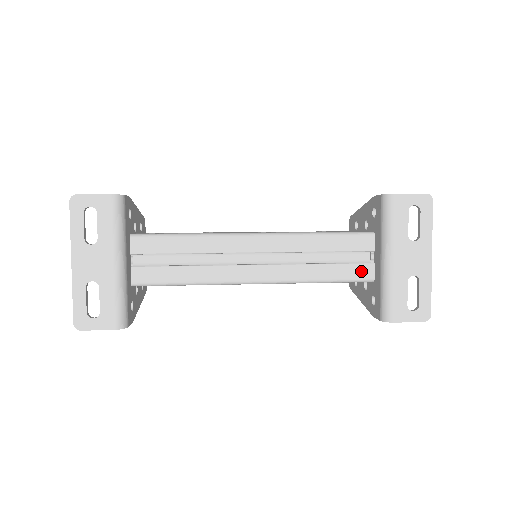
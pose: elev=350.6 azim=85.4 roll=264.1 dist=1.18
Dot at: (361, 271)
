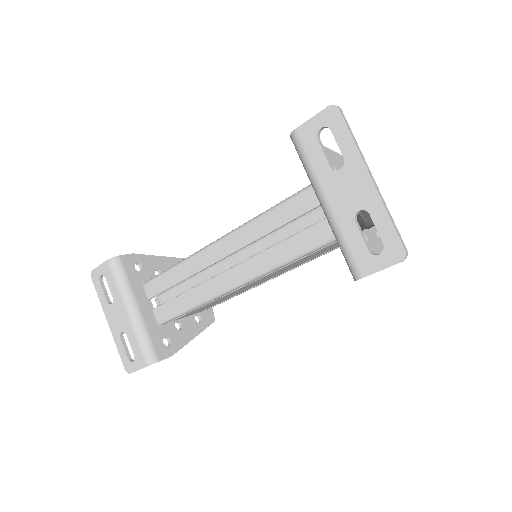
Dot at: (324, 230)
